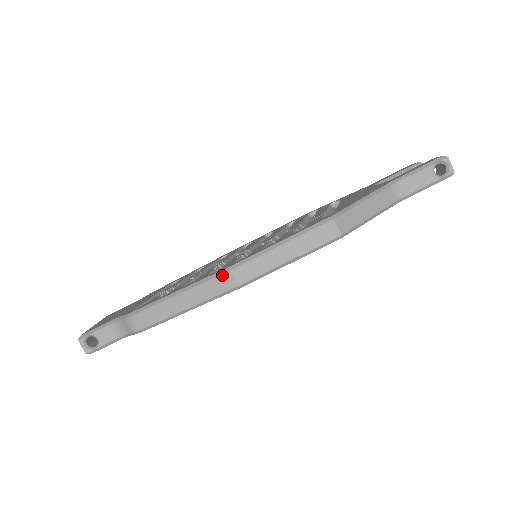
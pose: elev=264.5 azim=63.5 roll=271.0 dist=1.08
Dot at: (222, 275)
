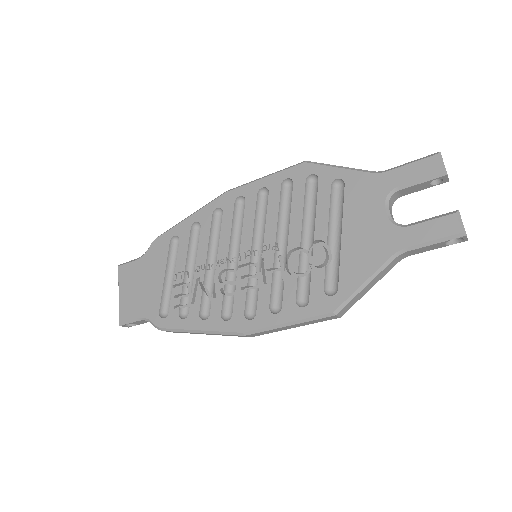
Dot at: occluded
